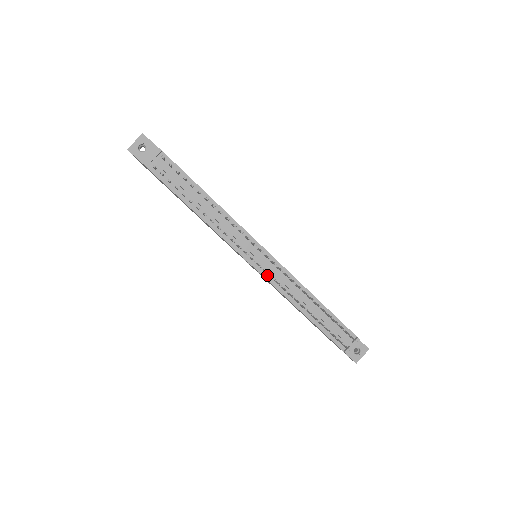
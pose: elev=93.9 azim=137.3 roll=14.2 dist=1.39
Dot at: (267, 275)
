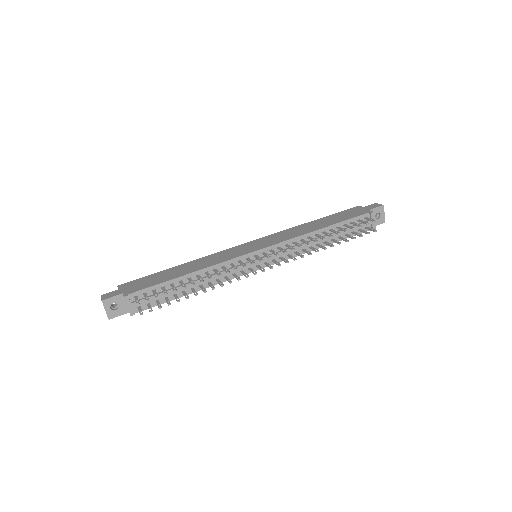
Dot at: (278, 260)
